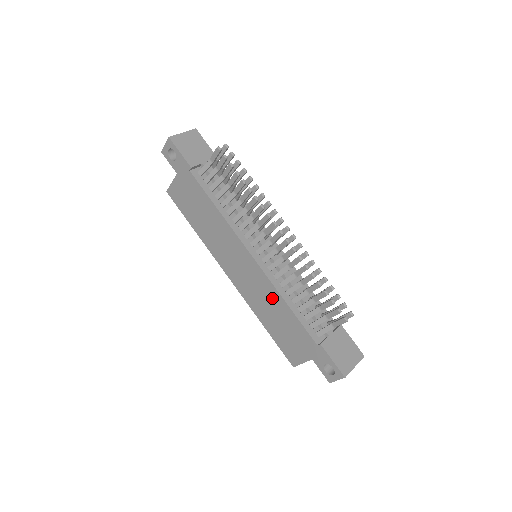
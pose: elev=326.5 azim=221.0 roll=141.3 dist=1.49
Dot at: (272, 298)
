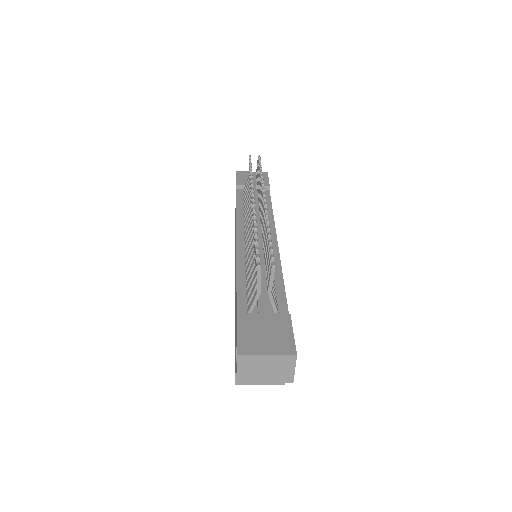
Dot at: occluded
